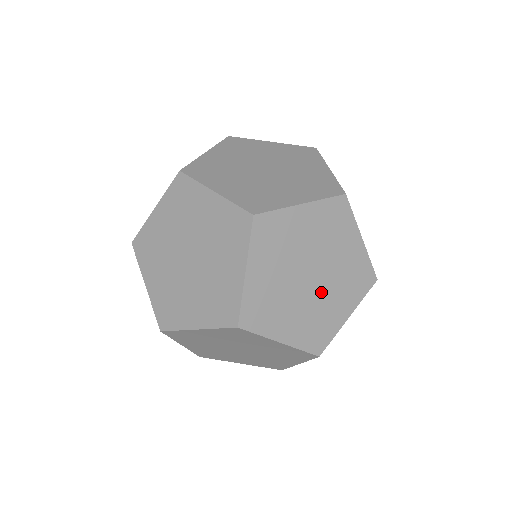
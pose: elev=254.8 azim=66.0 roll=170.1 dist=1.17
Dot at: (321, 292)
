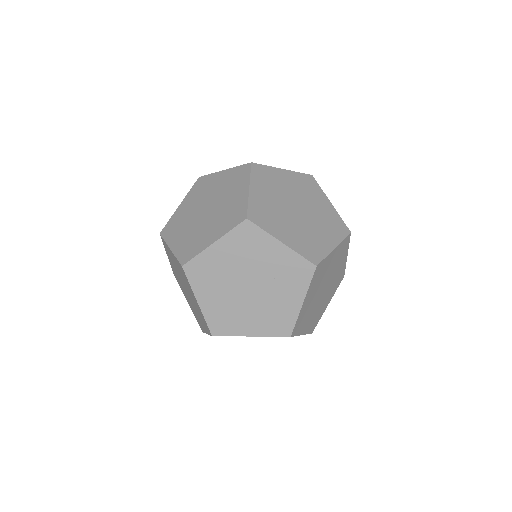
Dot at: (308, 222)
